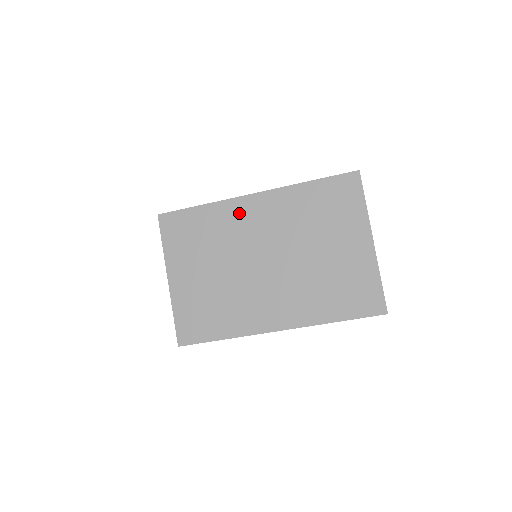
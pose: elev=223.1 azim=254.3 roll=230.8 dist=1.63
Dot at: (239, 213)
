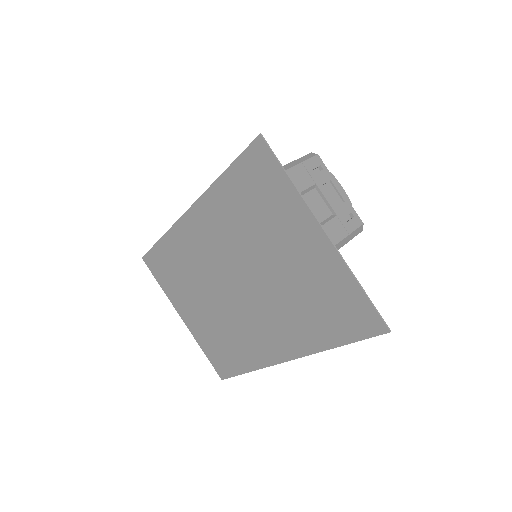
Dot at: (188, 238)
